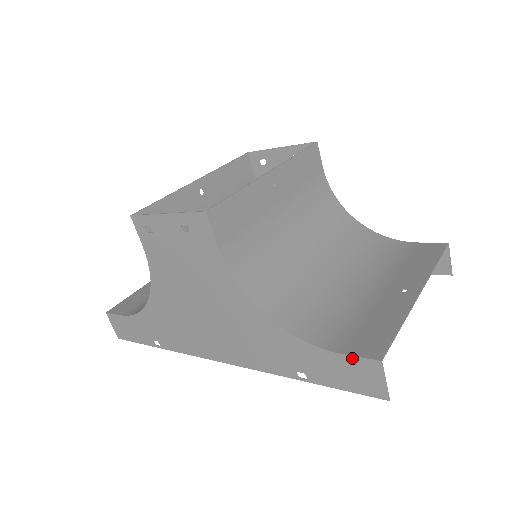
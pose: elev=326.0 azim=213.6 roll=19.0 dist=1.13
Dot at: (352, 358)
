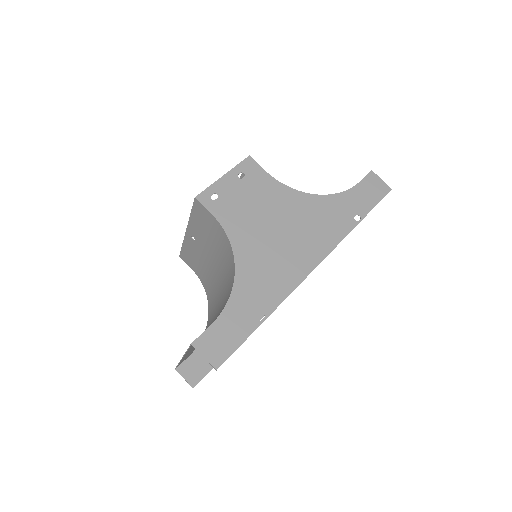
Dot at: (363, 180)
